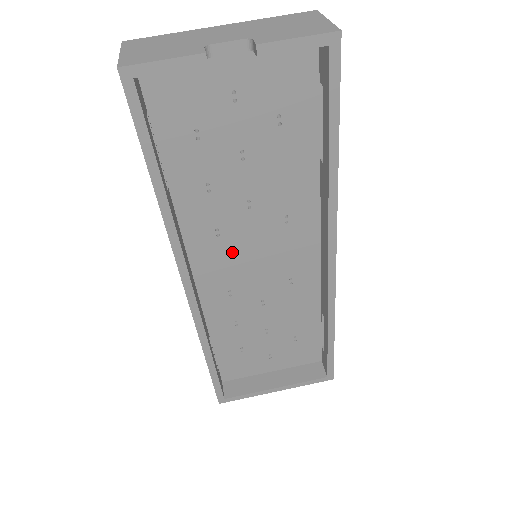
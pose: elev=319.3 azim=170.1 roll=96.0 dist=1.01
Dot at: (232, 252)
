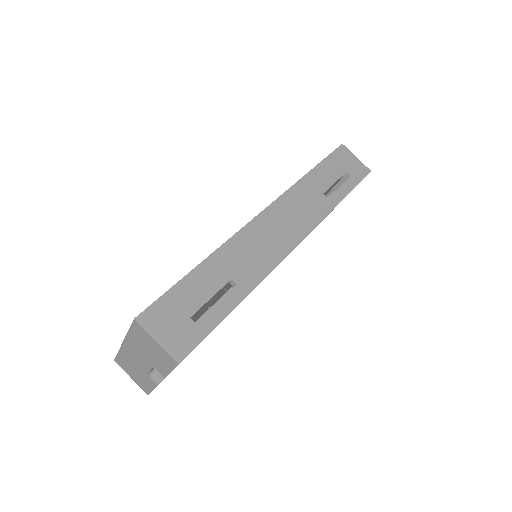
Dot at: occluded
